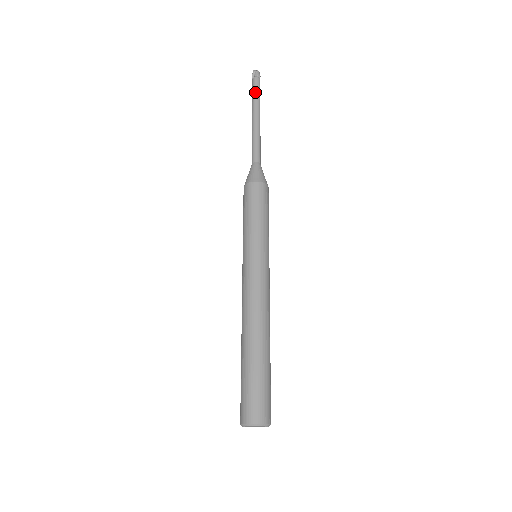
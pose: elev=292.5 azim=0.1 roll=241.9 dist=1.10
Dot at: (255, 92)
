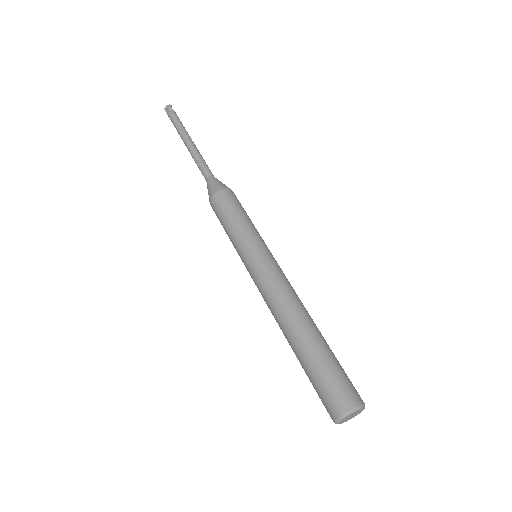
Dot at: (174, 125)
